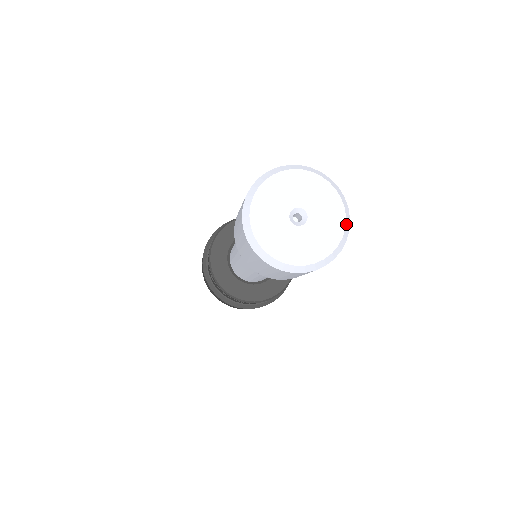
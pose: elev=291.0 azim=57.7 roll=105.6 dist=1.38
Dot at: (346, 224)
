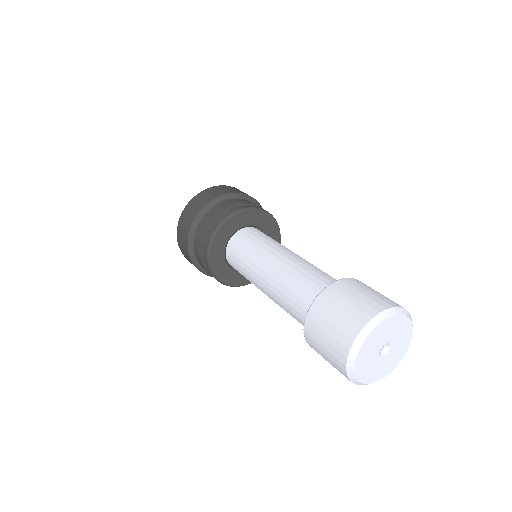
Dot at: (411, 338)
